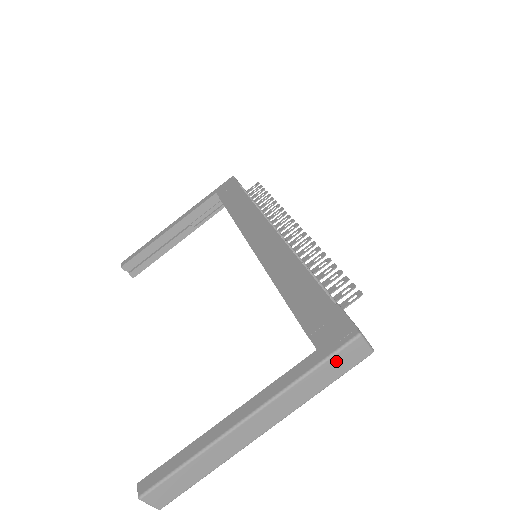
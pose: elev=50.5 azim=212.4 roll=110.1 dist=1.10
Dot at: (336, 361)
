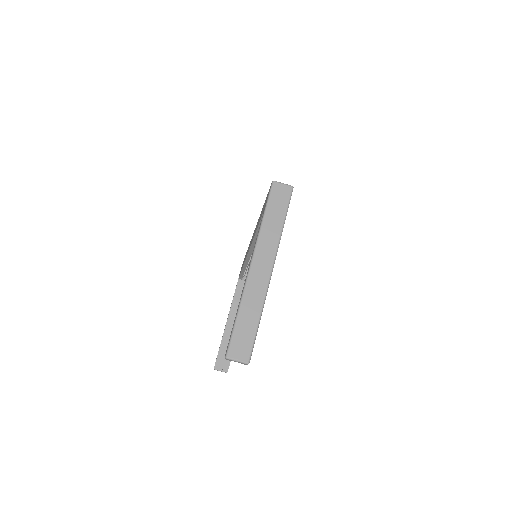
Dot at: (274, 202)
